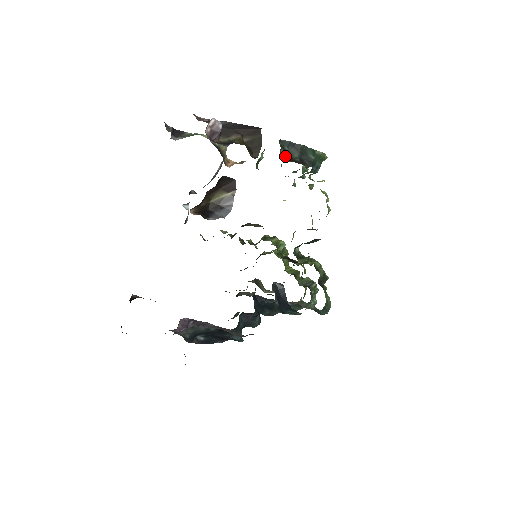
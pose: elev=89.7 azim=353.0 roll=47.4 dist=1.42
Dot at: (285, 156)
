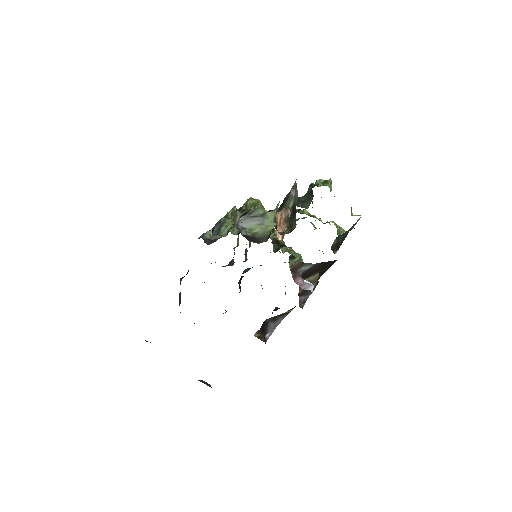
Dot at: (334, 243)
